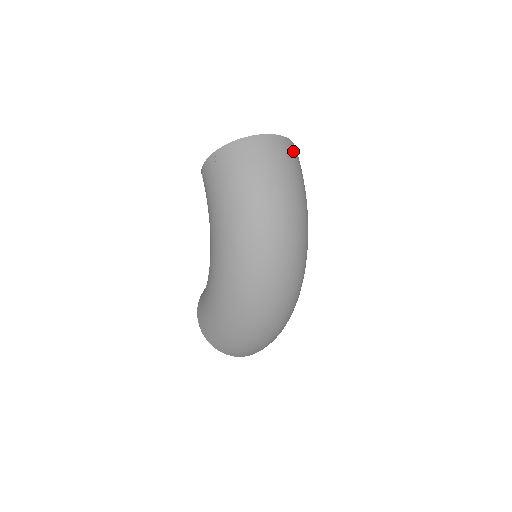
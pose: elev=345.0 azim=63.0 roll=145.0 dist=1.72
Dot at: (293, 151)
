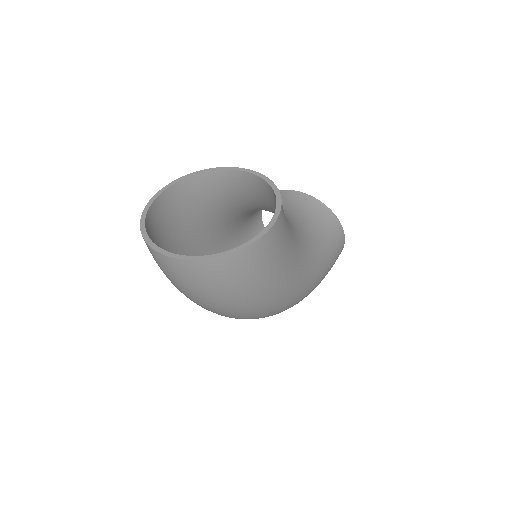
Dot at: (216, 272)
